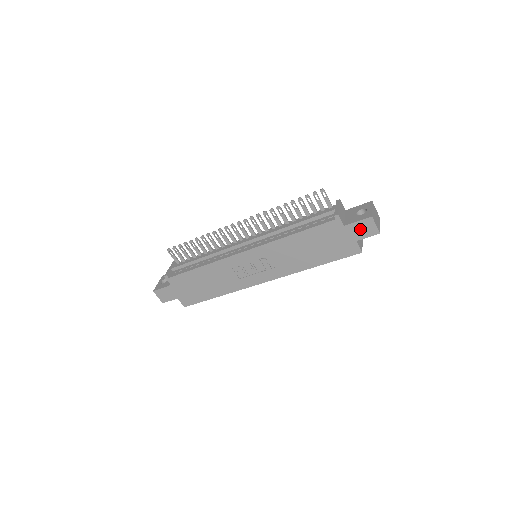
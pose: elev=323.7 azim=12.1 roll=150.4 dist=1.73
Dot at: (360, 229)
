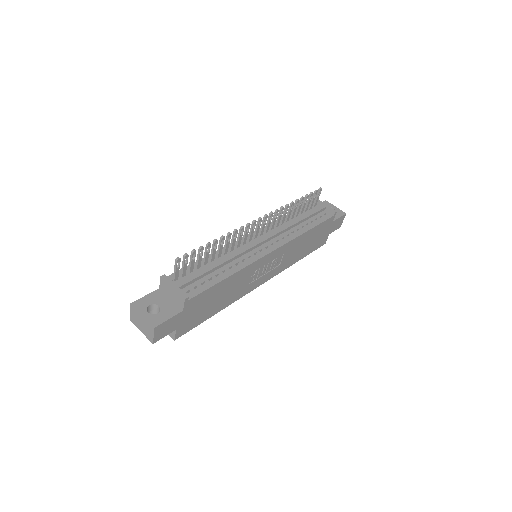
Dot at: (336, 224)
